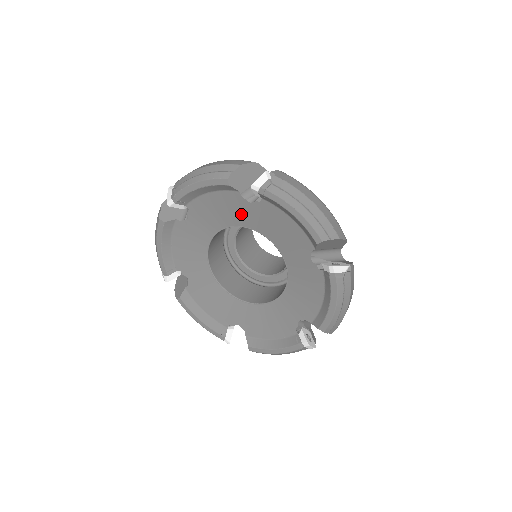
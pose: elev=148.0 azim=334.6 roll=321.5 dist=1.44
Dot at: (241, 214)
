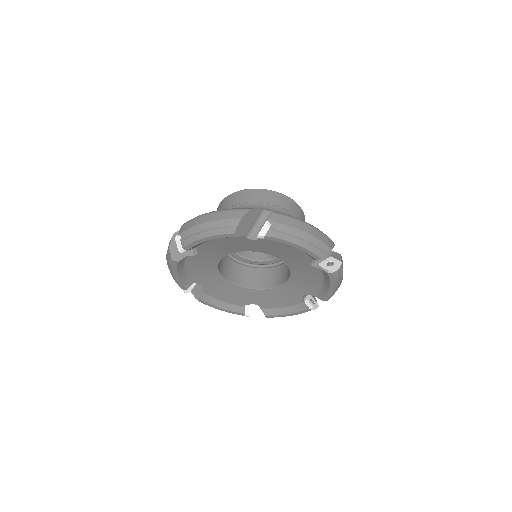
Dot at: (294, 261)
